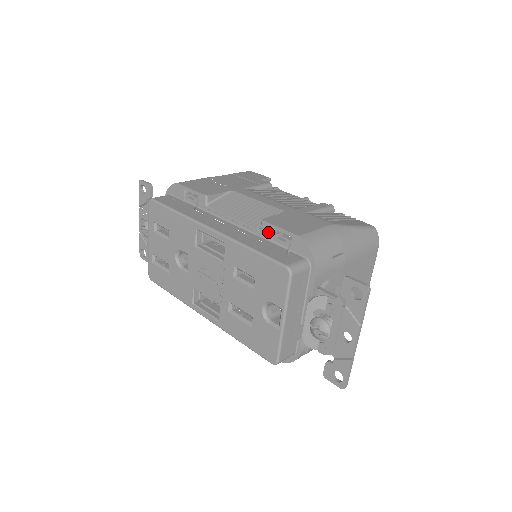
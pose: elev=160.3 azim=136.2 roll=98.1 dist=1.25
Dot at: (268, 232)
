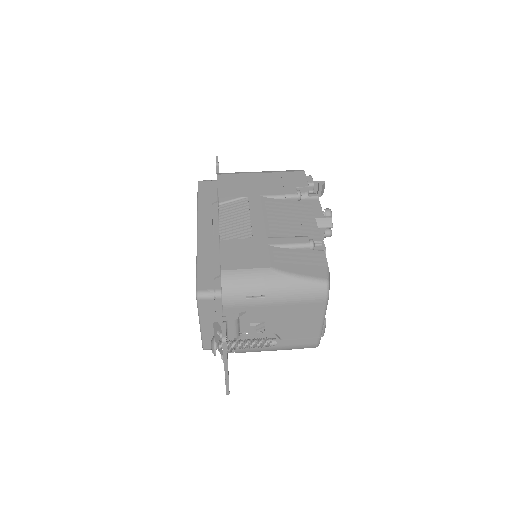
Dot at: occluded
